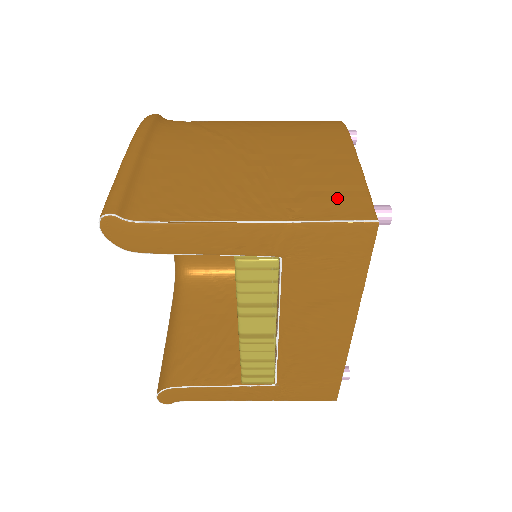
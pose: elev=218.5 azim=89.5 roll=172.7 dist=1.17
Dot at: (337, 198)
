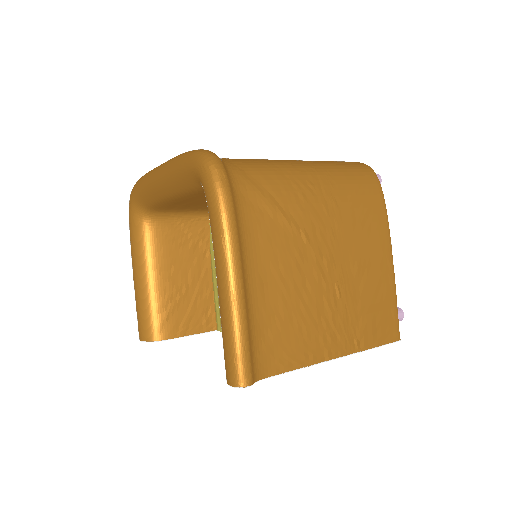
Dot at: (382, 320)
